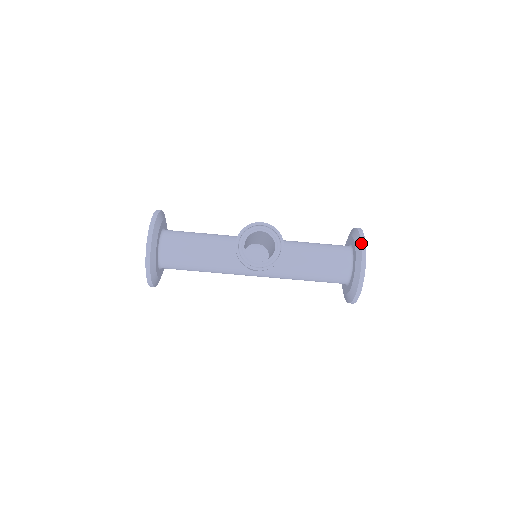
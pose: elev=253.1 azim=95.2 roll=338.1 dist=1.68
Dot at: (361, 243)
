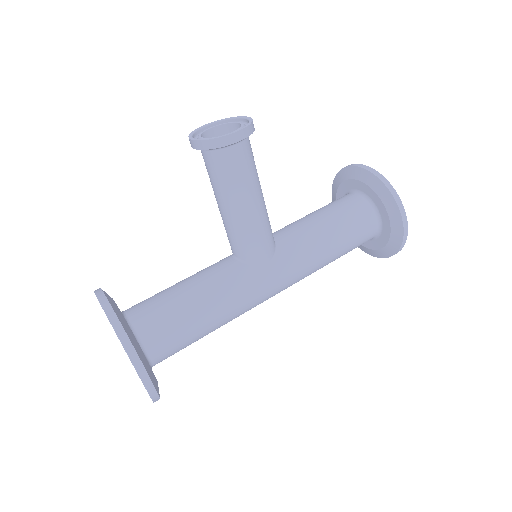
Dot at: (342, 168)
